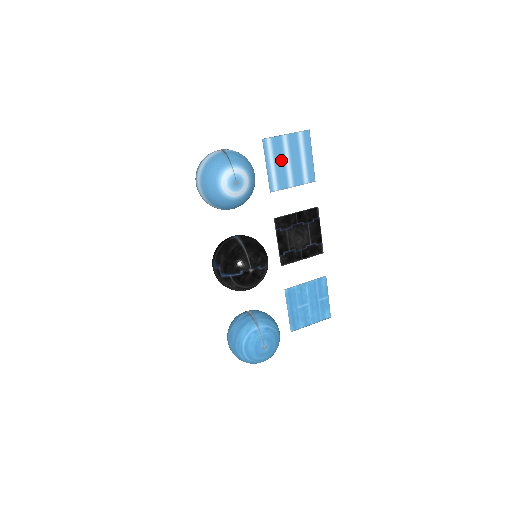
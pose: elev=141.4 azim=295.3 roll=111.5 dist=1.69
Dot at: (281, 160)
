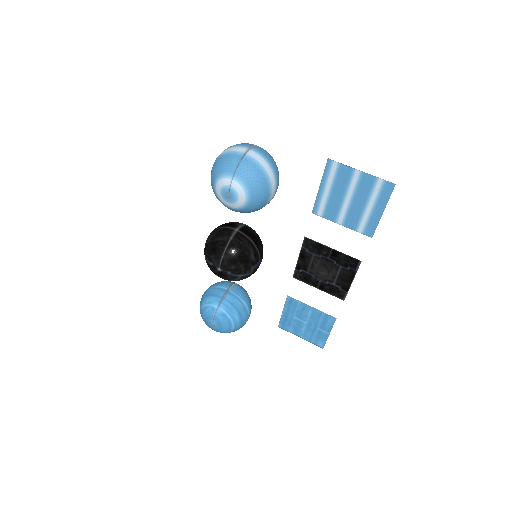
Dot at: (341, 192)
